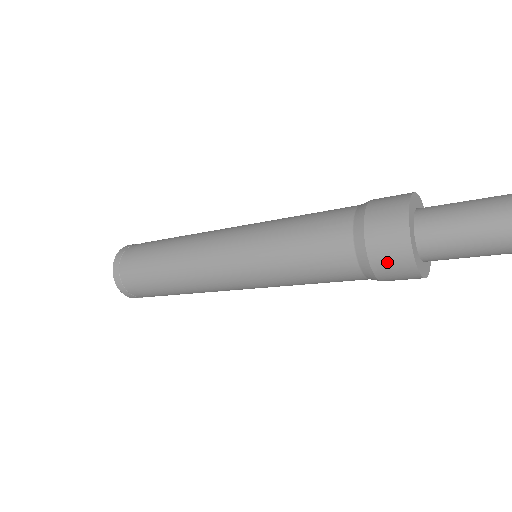
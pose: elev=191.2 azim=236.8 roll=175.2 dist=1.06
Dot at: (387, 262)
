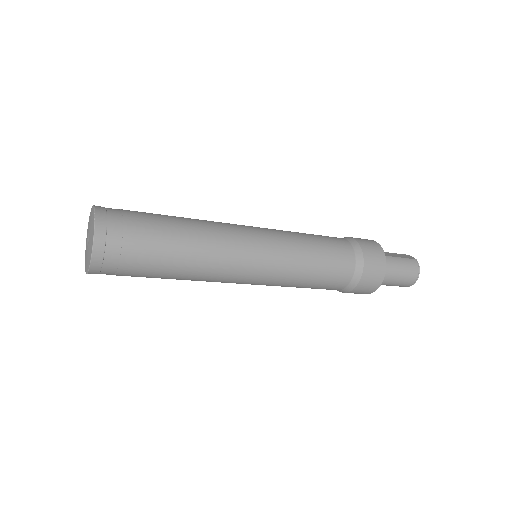
Dot at: (362, 290)
